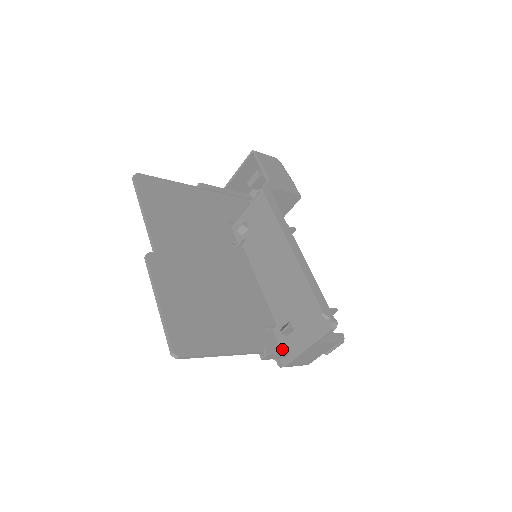
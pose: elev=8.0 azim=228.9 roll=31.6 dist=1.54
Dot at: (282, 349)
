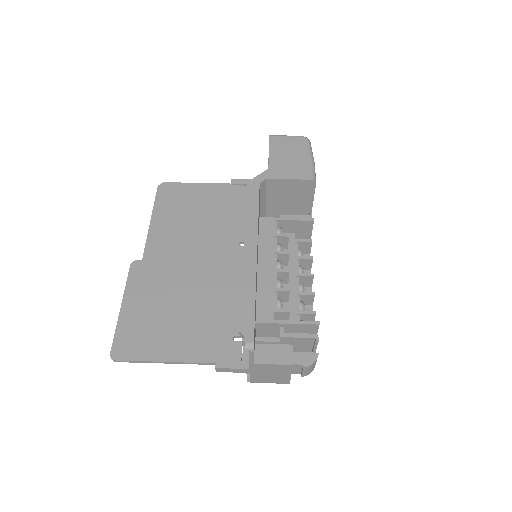
Dot at: (240, 363)
